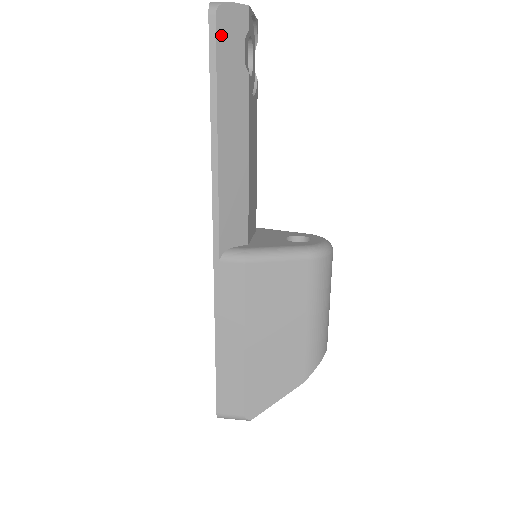
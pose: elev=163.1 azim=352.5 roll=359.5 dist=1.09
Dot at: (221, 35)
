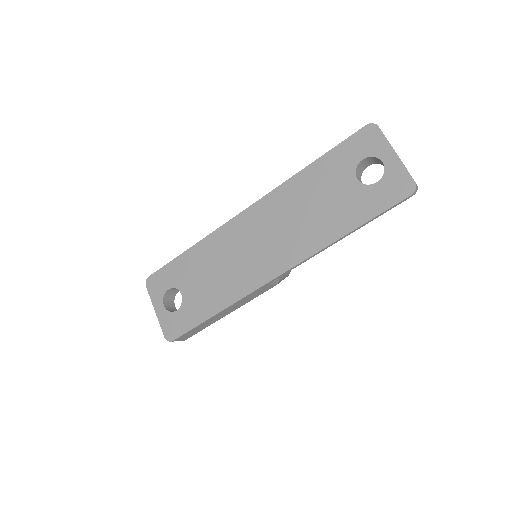
Dot at: occluded
